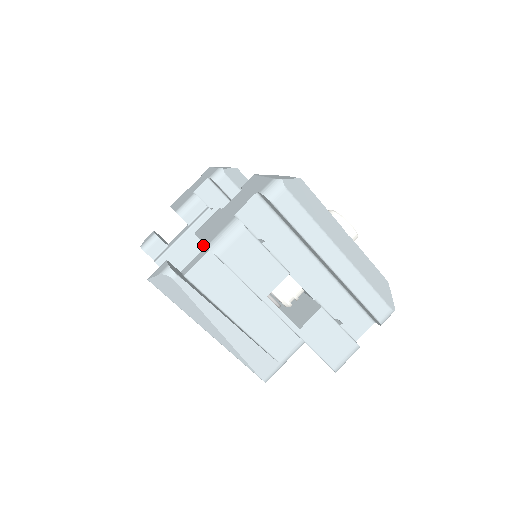
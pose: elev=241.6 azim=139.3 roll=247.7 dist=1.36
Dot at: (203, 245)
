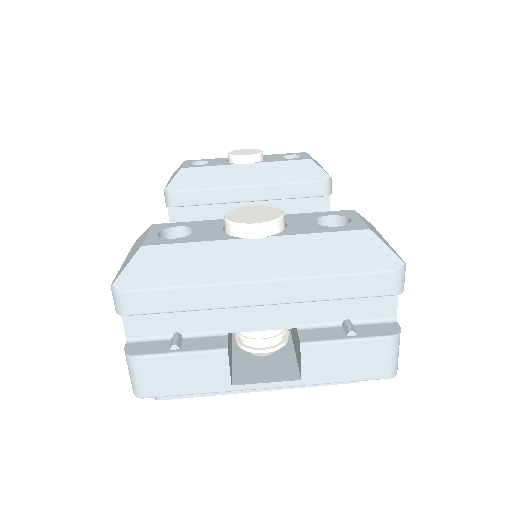
Dot at: occluded
